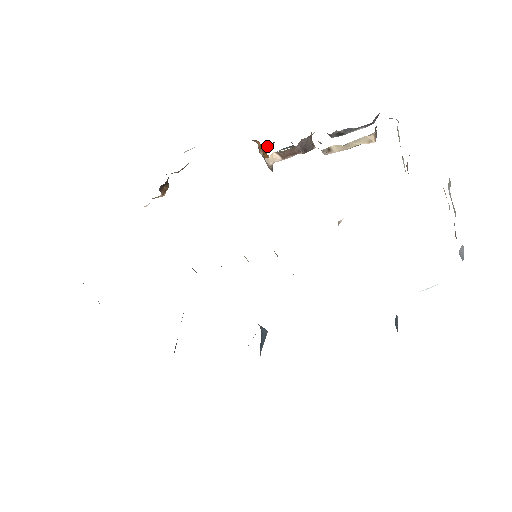
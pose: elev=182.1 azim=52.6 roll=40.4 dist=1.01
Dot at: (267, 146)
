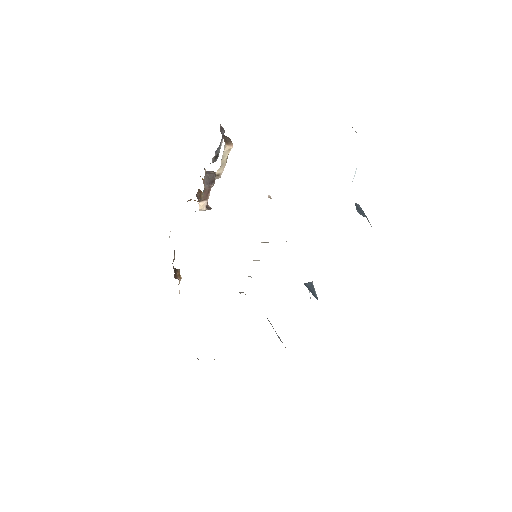
Dot at: (198, 194)
